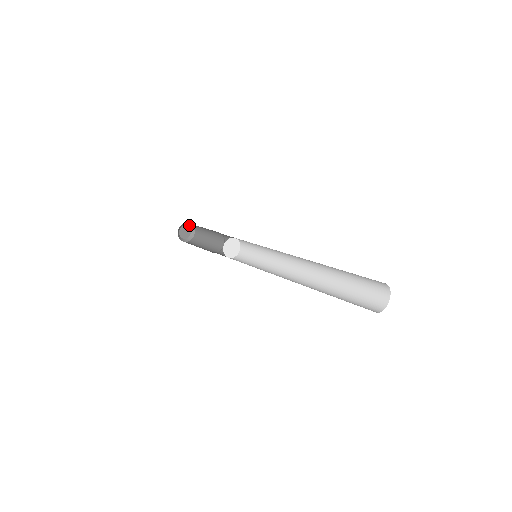
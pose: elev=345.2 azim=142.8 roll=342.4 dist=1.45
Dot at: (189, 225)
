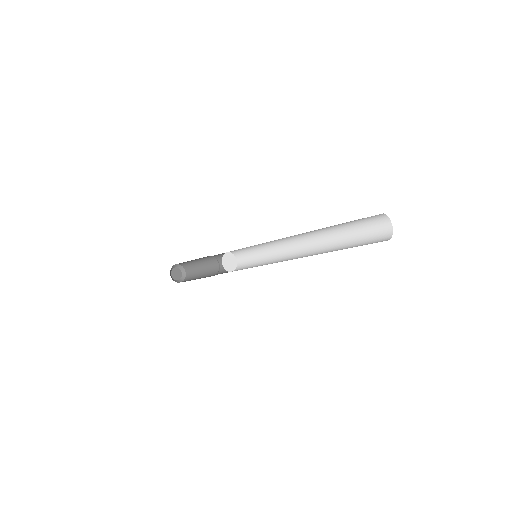
Dot at: (183, 271)
